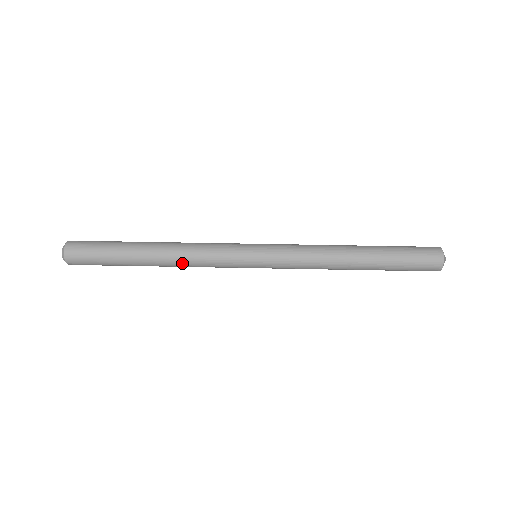
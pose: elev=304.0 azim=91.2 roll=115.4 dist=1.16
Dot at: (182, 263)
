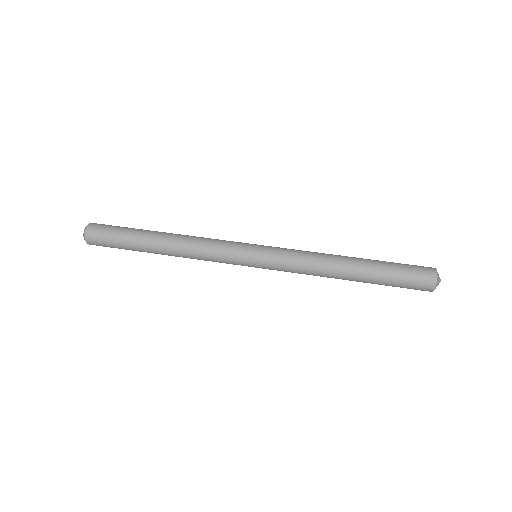
Dot at: (187, 253)
